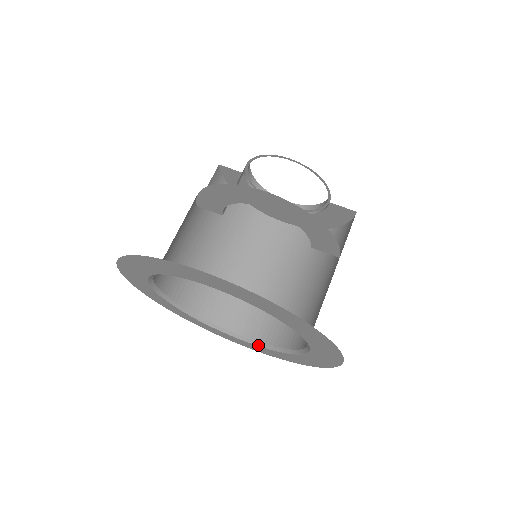
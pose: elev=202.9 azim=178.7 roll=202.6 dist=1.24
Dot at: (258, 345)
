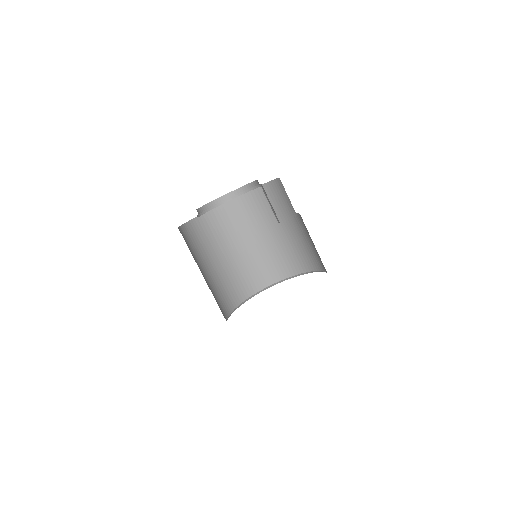
Dot at: occluded
